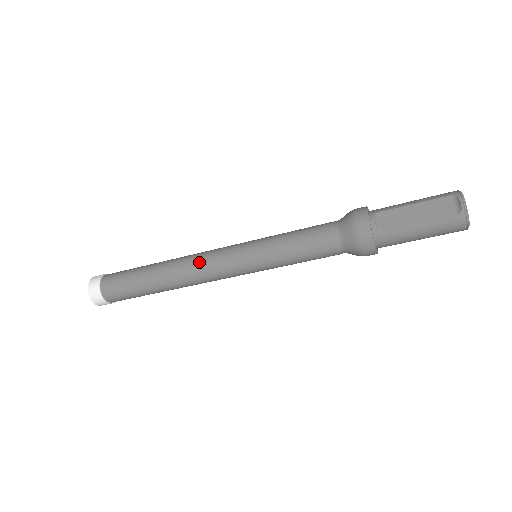
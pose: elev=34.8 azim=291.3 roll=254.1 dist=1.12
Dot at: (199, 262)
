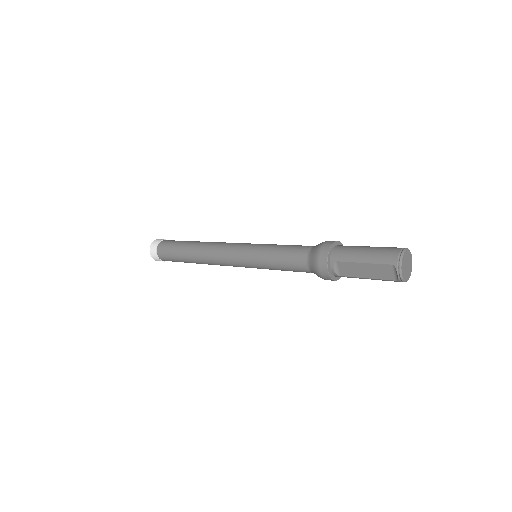
Dot at: (217, 260)
